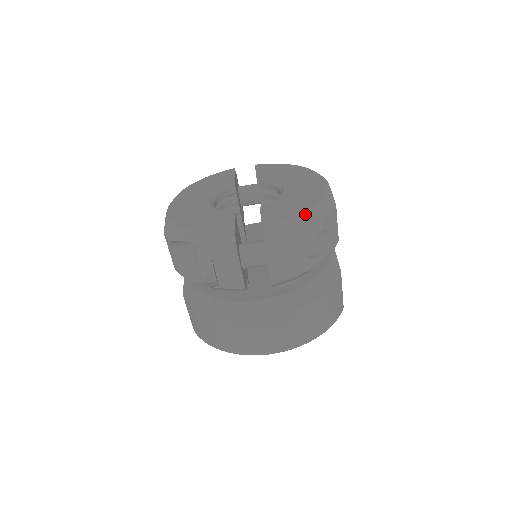
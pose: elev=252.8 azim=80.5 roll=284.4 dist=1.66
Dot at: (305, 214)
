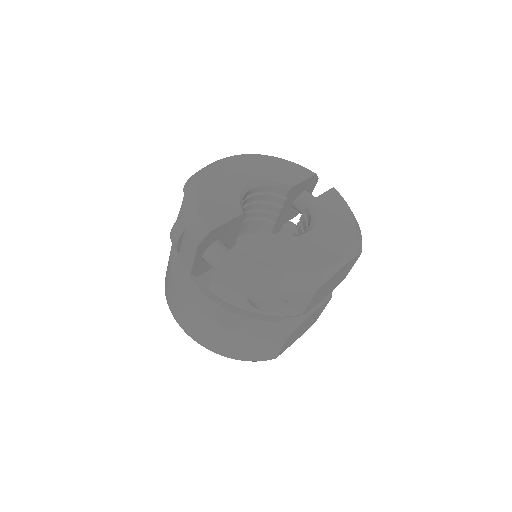
Dot at: (275, 272)
